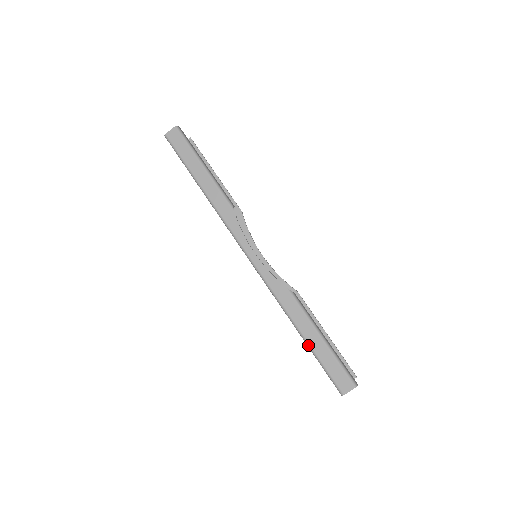
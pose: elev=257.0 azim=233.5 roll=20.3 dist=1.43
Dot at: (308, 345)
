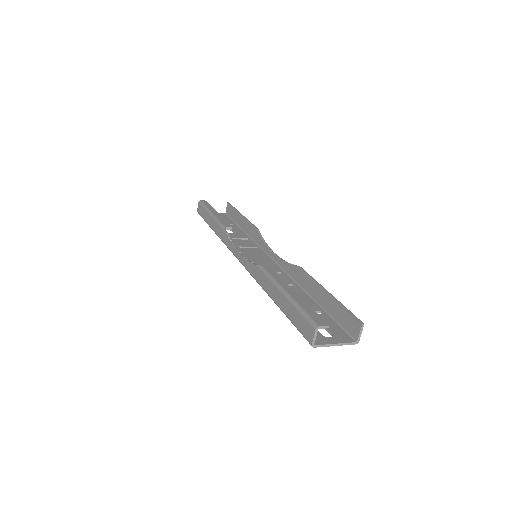
Dot at: occluded
